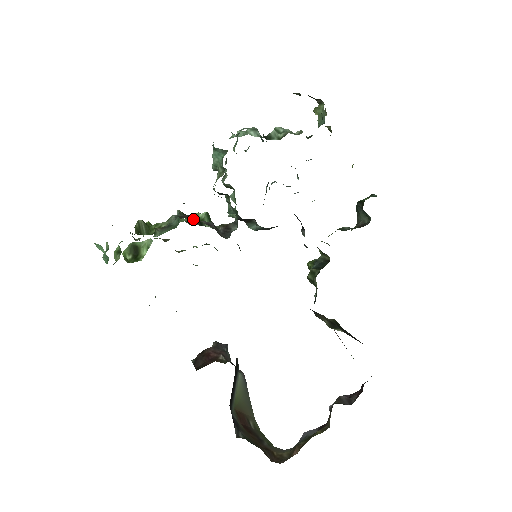
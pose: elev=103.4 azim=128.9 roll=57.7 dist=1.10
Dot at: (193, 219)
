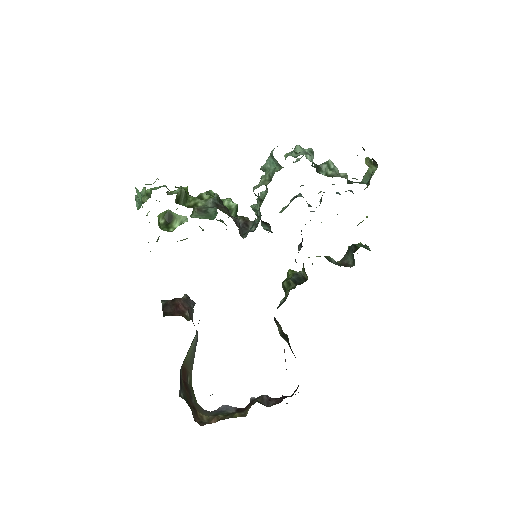
Dot at: (224, 203)
